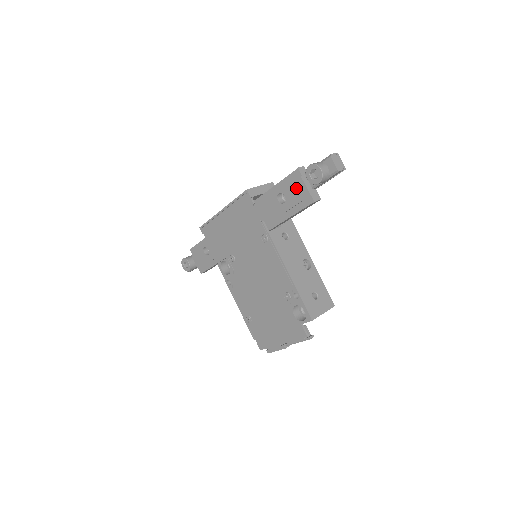
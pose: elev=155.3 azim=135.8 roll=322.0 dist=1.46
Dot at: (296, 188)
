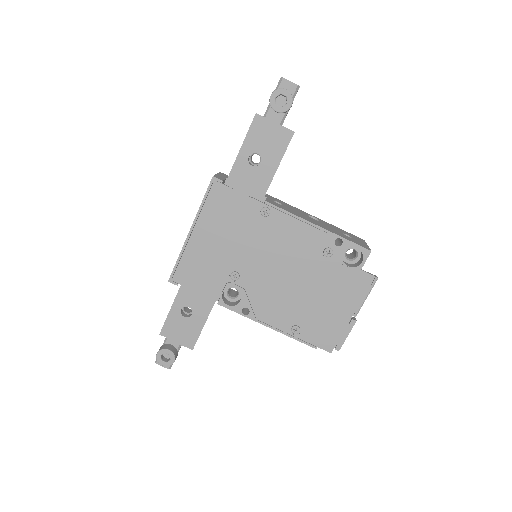
Dot at: (266, 134)
